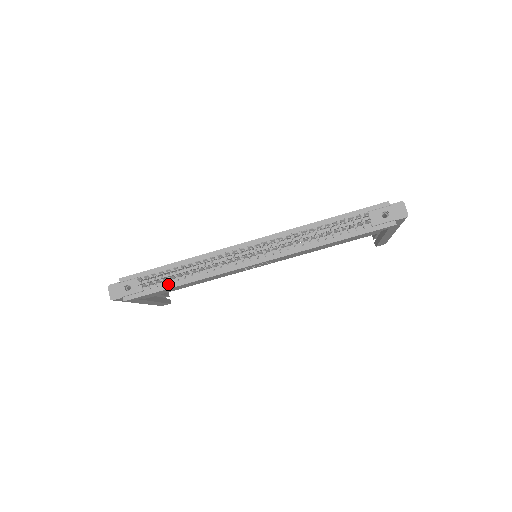
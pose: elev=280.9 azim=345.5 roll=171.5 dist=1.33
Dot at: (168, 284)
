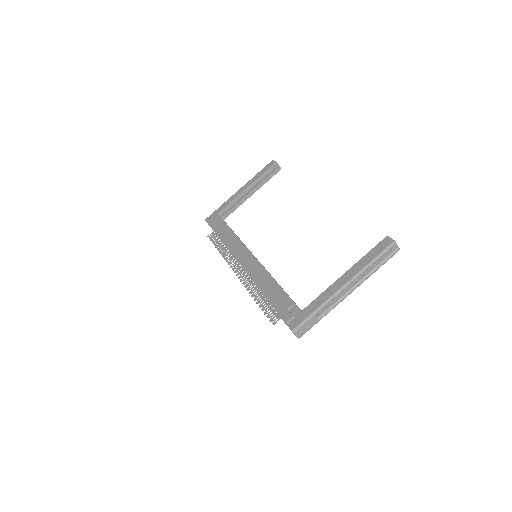
Dot at: occluded
